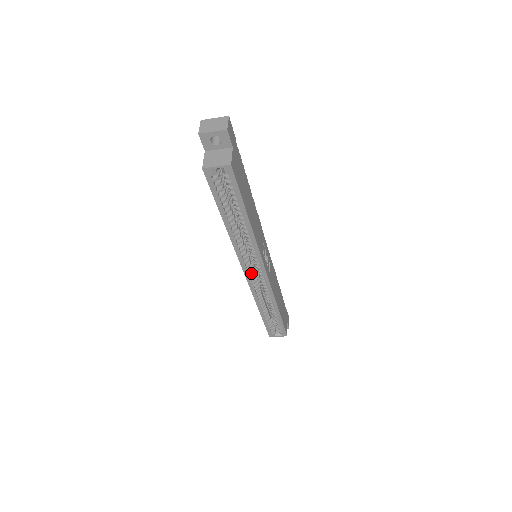
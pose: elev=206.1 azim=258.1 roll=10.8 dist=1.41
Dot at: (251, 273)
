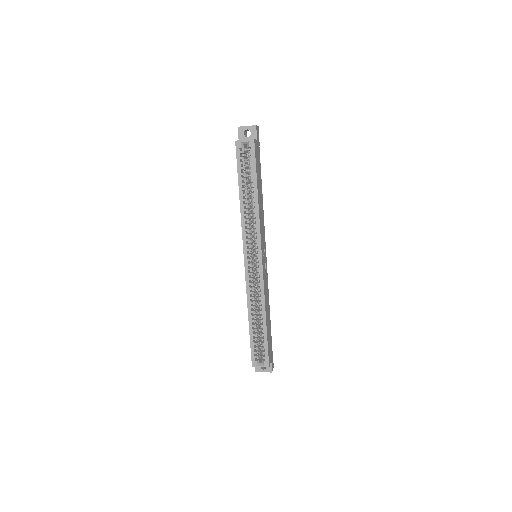
Dot at: (249, 263)
